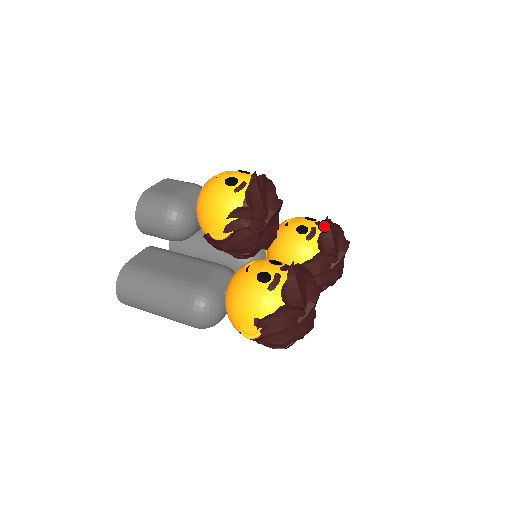
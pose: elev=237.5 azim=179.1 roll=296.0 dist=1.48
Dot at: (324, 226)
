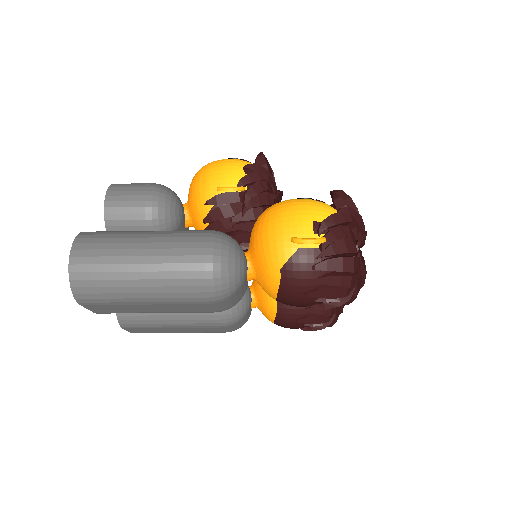
Dot at: occluded
